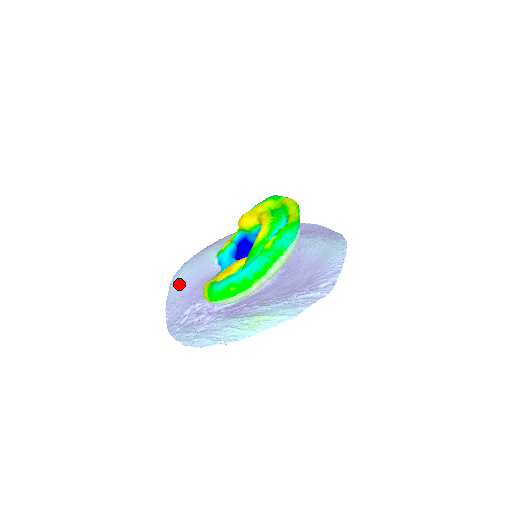
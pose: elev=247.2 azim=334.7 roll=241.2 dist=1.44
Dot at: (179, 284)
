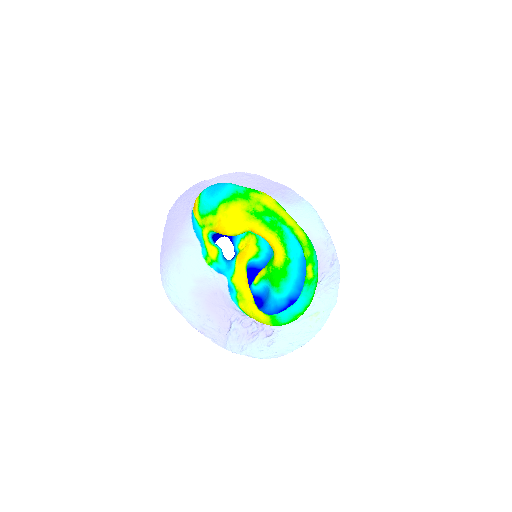
Dot at: (188, 304)
